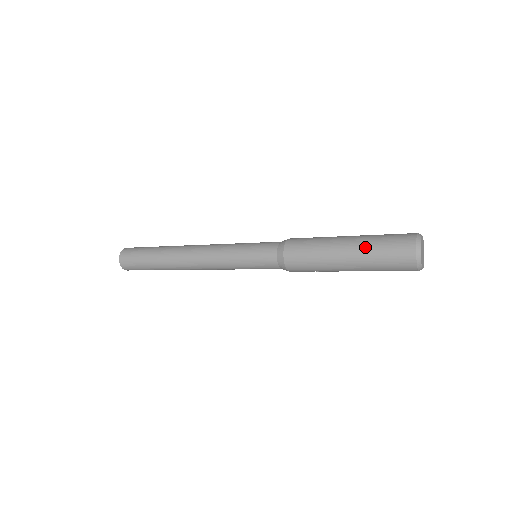
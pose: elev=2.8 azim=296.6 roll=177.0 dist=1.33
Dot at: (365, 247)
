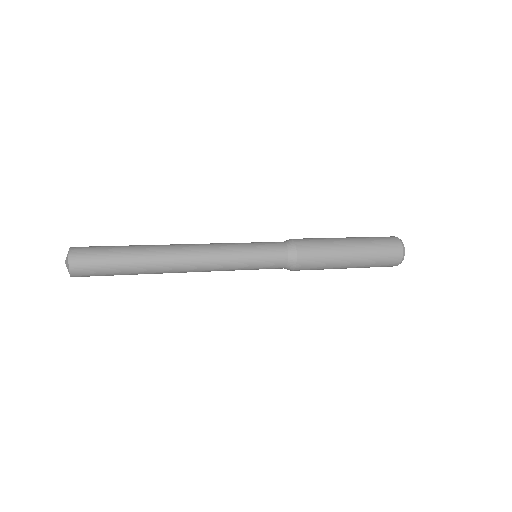
Dot at: (367, 260)
